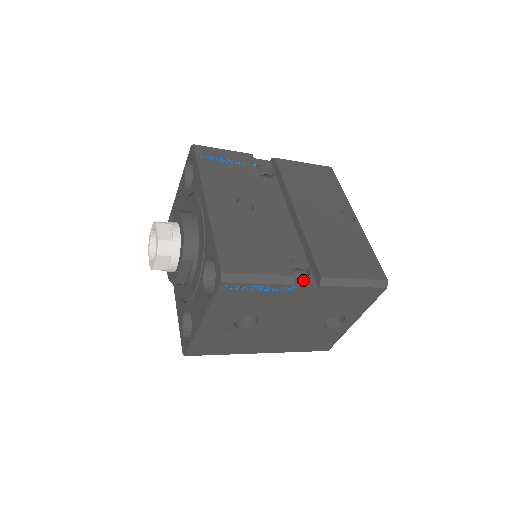
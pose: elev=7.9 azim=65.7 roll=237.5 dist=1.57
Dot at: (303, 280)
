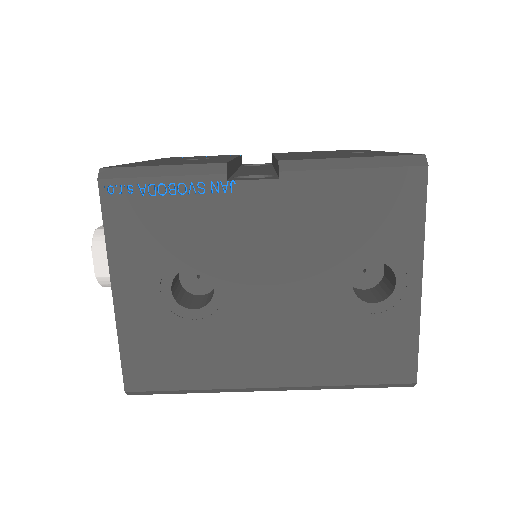
Dot at: (254, 178)
